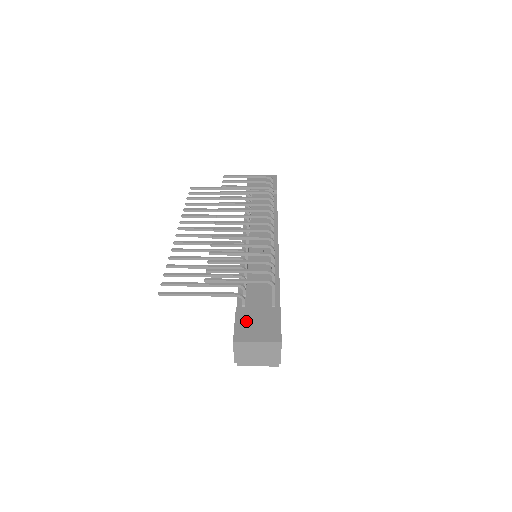
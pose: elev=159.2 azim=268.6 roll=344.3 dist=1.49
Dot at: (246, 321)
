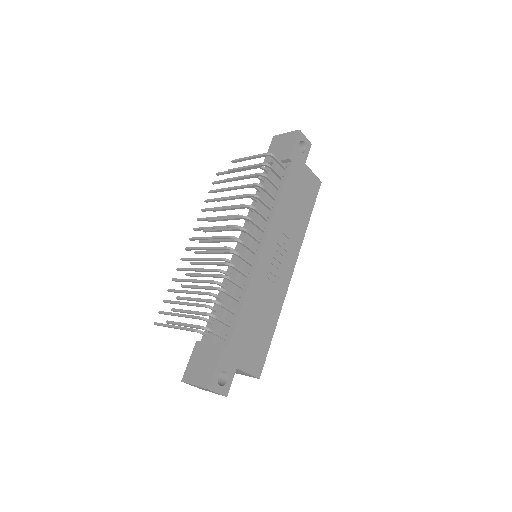
Dot at: (196, 360)
